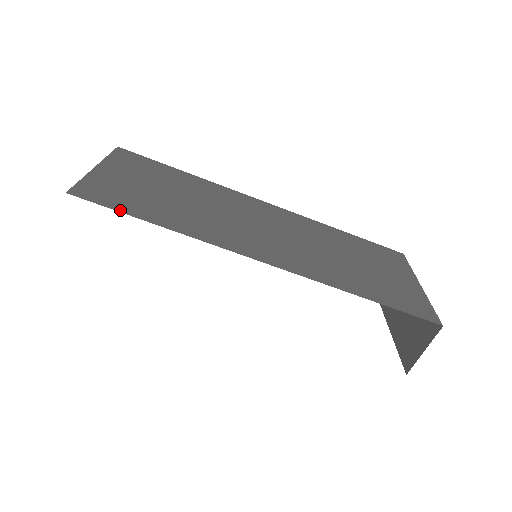
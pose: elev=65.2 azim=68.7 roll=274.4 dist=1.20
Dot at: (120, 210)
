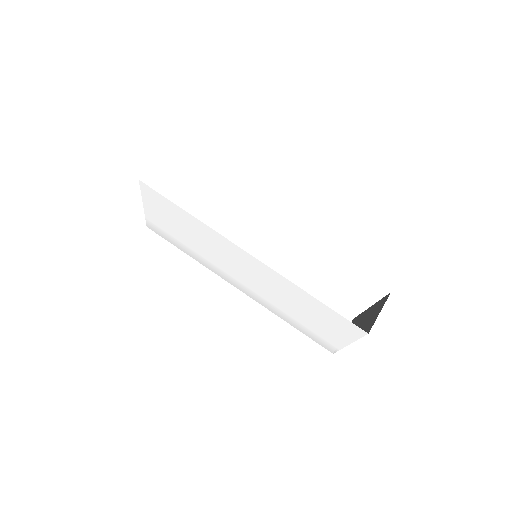
Dot at: occluded
